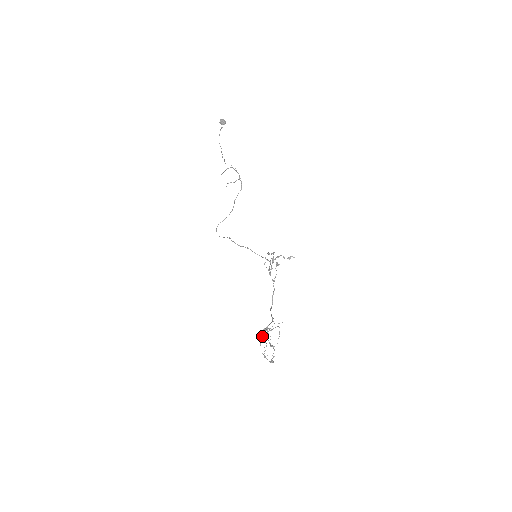
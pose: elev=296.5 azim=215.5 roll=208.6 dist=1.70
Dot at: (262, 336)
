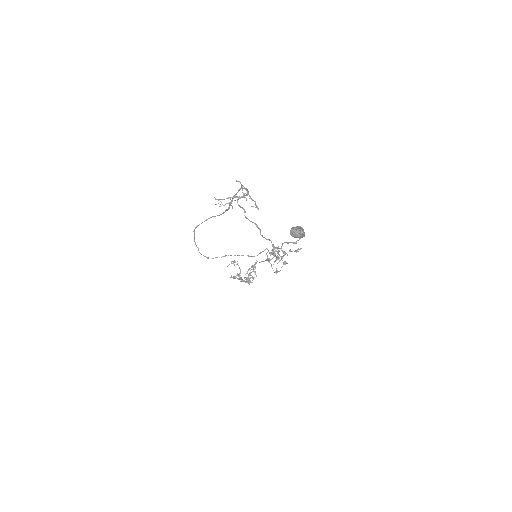
Dot at: (236, 275)
